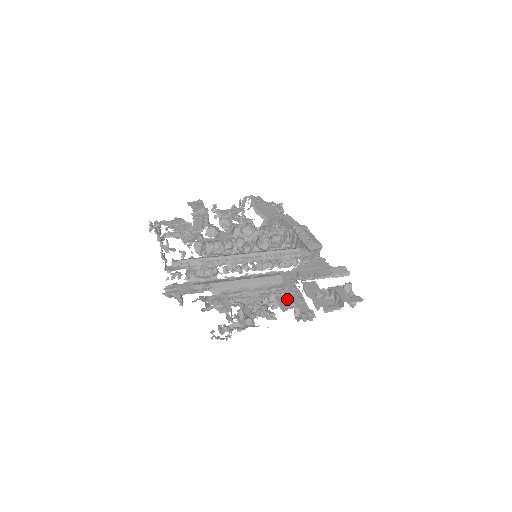
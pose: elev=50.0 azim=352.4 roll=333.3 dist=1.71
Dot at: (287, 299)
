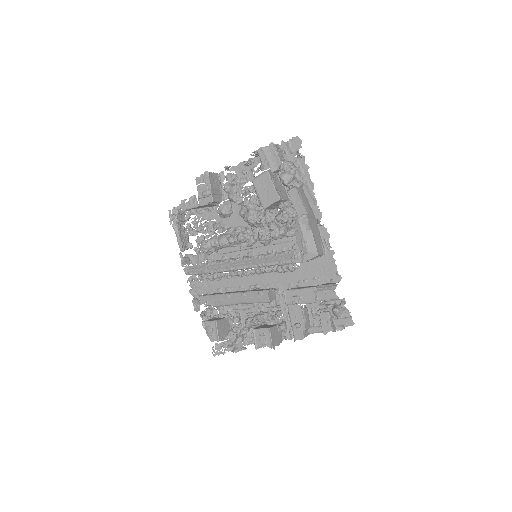
Dot at: (260, 337)
